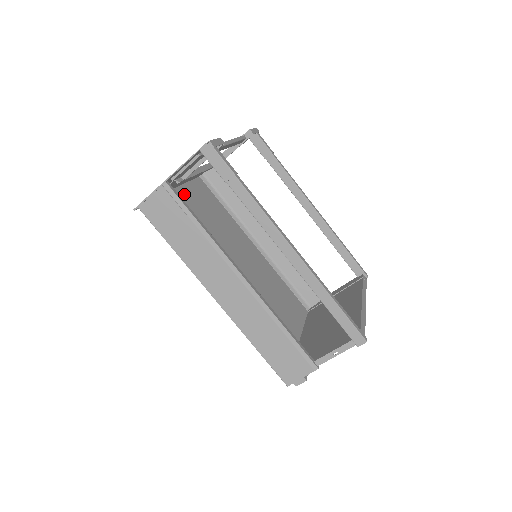
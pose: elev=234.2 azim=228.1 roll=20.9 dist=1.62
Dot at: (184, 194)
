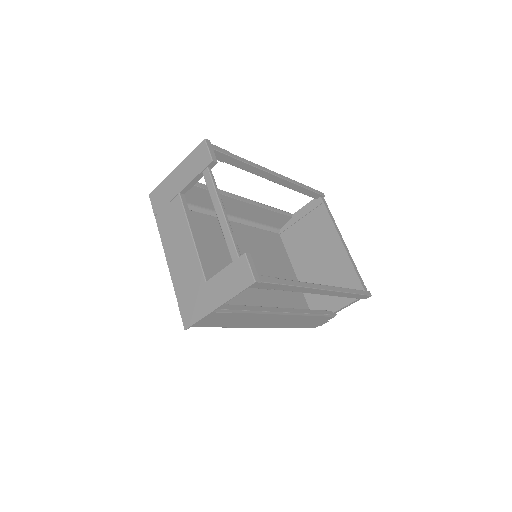
Dot at: occluded
